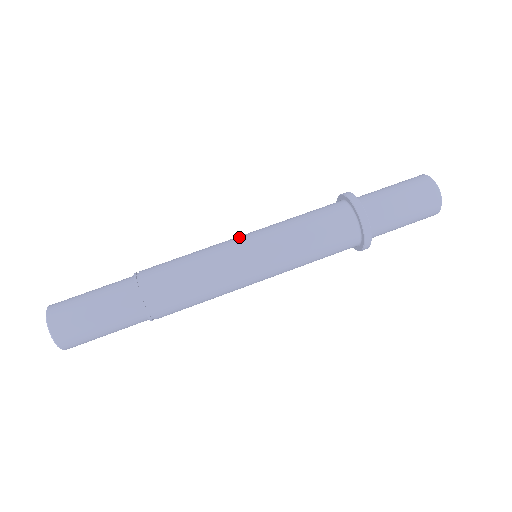
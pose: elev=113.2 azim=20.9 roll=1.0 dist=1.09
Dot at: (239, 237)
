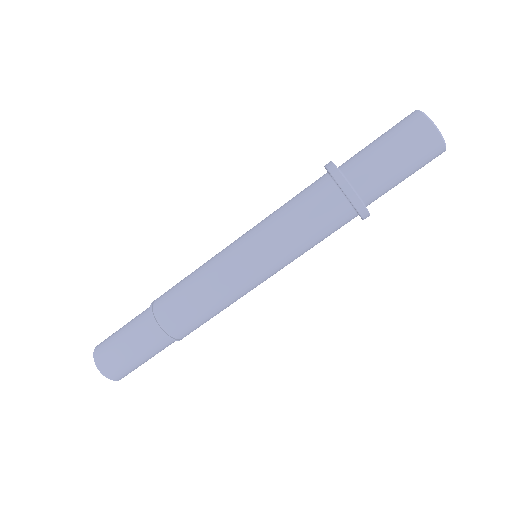
Dot at: occluded
